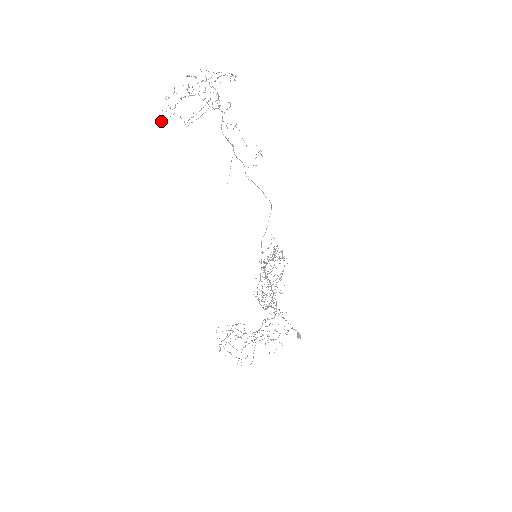
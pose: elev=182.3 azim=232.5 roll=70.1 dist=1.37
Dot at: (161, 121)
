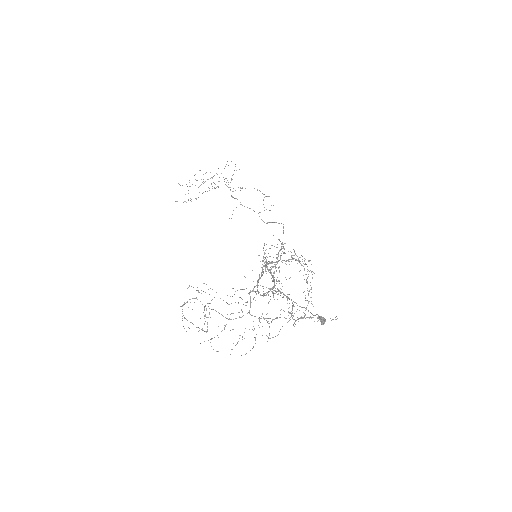
Dot at: (177, 201)
